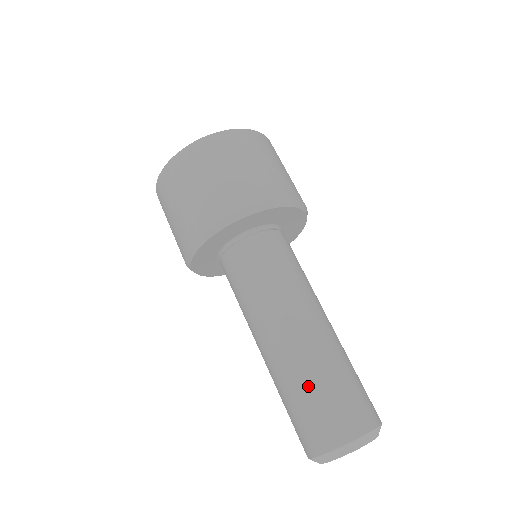
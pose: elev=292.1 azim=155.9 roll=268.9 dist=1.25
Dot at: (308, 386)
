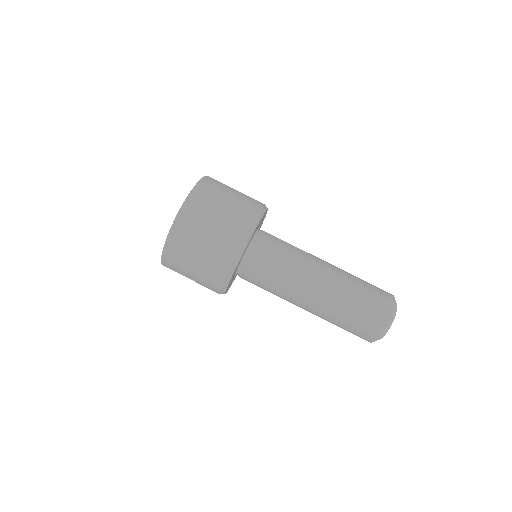
Dot at: (346, 314)
